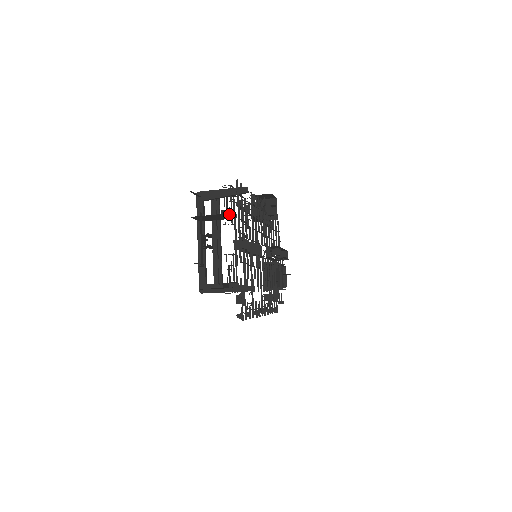
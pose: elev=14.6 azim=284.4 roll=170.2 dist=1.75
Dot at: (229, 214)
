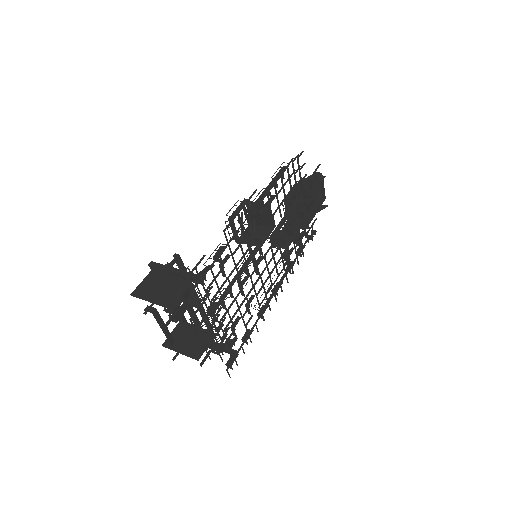
Dot at: occluded
